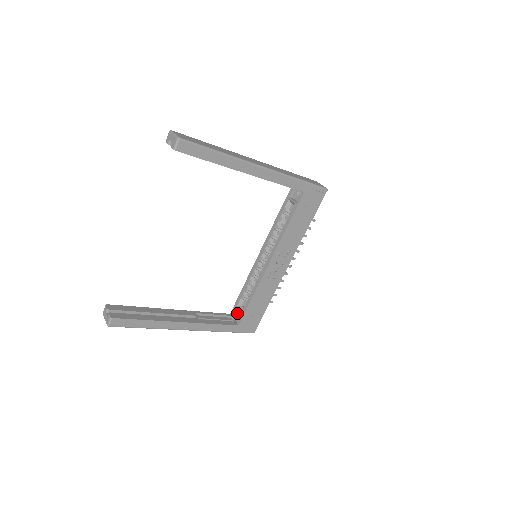
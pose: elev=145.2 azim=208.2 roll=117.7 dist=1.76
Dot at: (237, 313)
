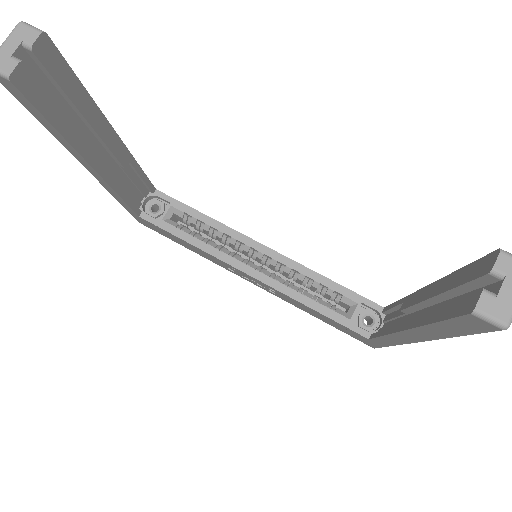
Dot at: (160, 202)
